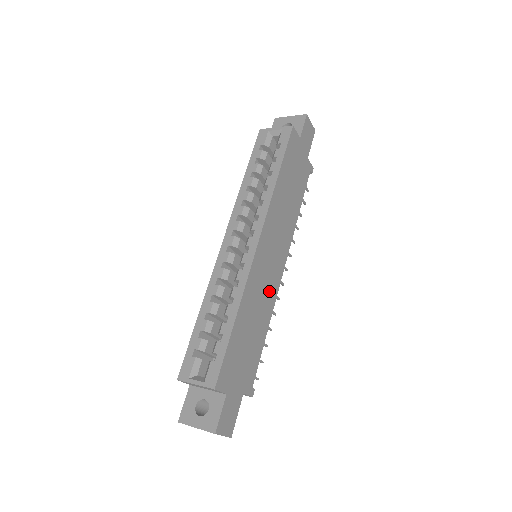
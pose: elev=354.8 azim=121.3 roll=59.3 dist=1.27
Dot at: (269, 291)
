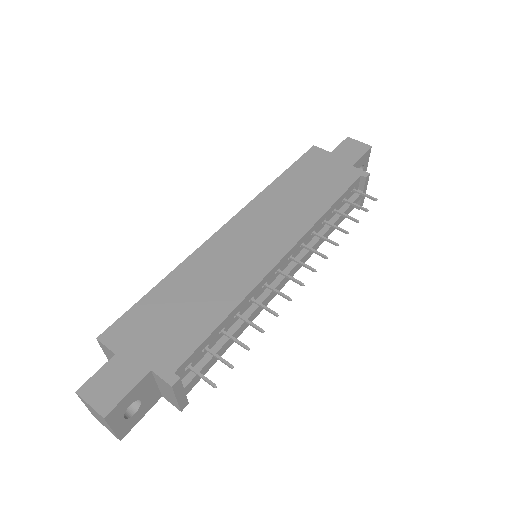
Dot at: (242, 272)
